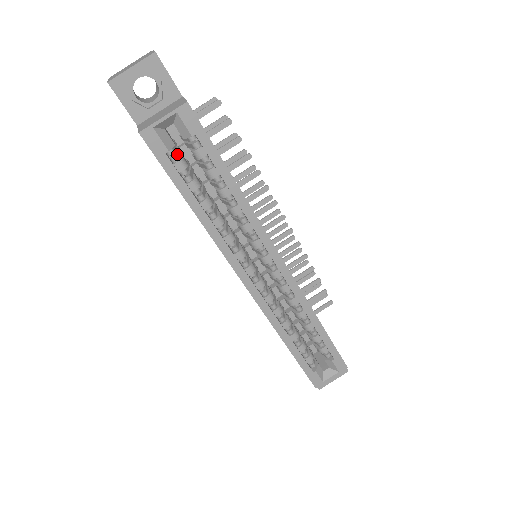
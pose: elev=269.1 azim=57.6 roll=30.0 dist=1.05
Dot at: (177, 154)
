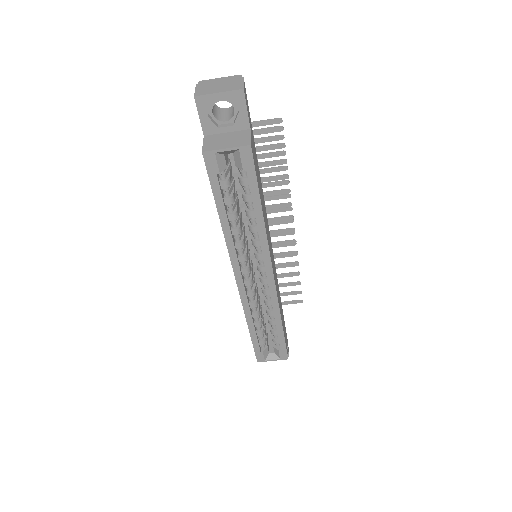
Dot at: (226, 173)
